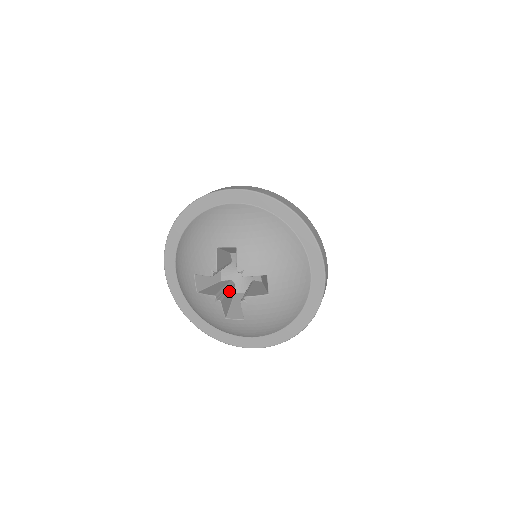
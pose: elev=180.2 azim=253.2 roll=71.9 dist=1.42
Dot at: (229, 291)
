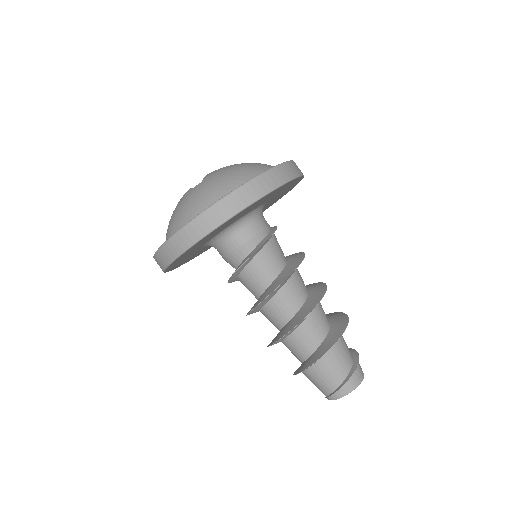
Dot at: occluded
